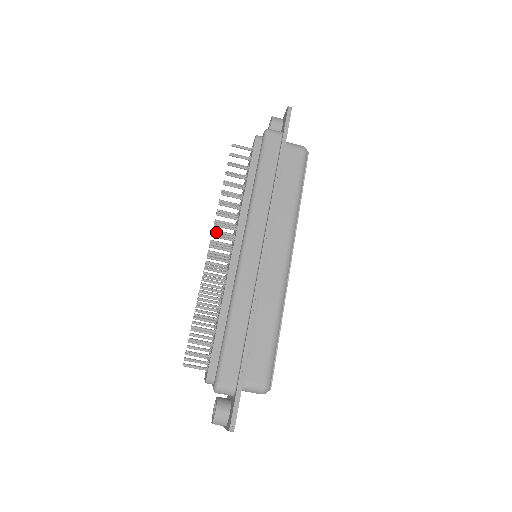
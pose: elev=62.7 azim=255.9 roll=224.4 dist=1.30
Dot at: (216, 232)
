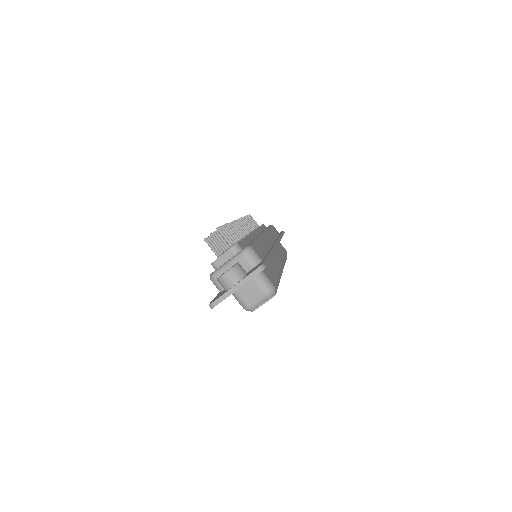
Dot at: occluded
